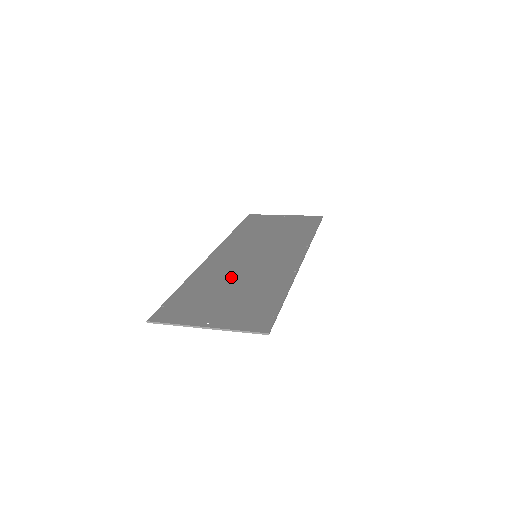
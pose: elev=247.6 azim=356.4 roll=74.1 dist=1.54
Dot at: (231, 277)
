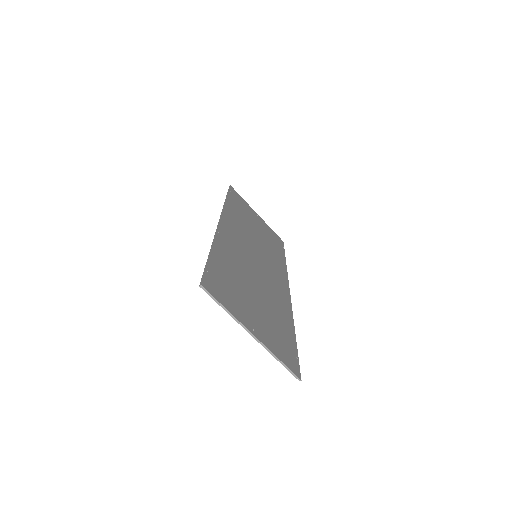
Dot at: (249, 272)
